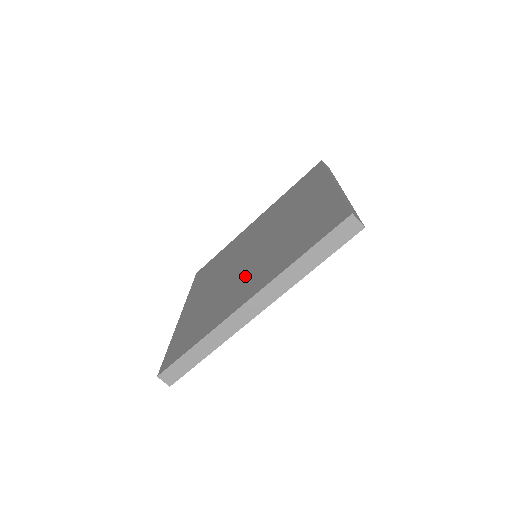
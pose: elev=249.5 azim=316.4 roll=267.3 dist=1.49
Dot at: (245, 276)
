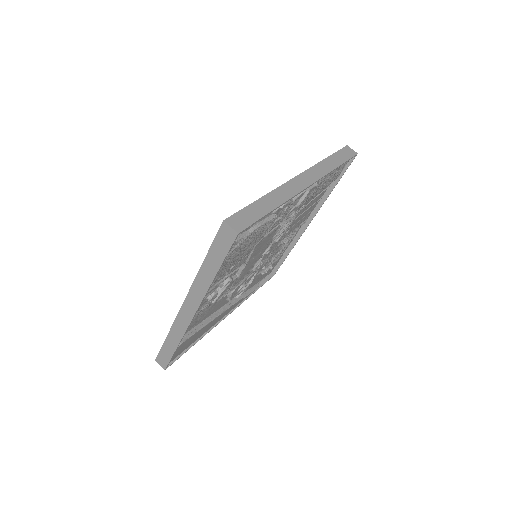
Dot at: occluded
